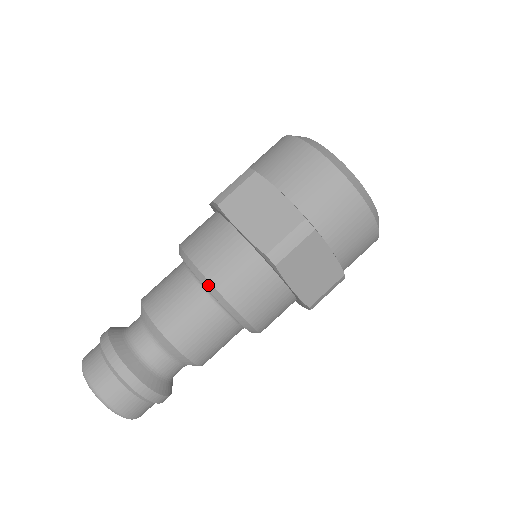
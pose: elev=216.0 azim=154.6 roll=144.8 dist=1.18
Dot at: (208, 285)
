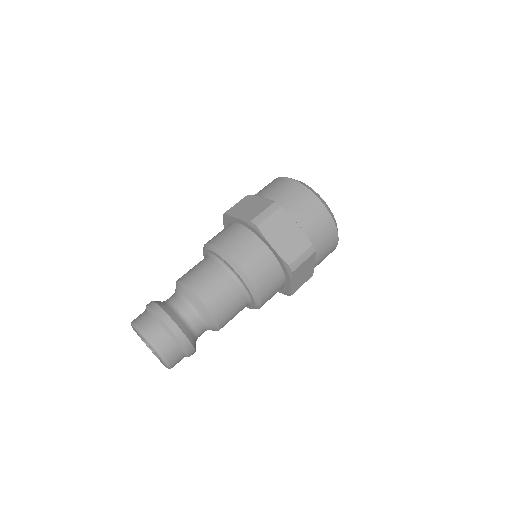
Dot at: (217, 250)
